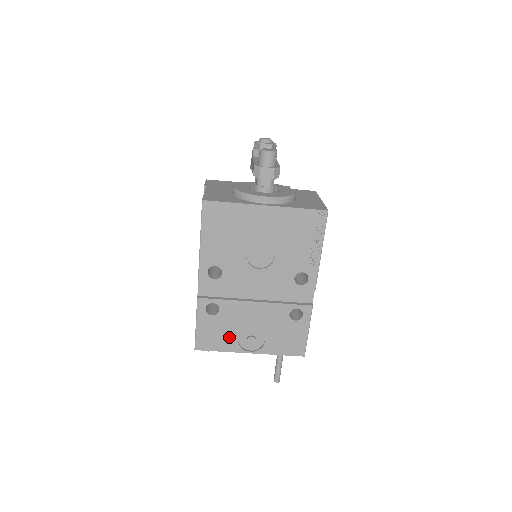
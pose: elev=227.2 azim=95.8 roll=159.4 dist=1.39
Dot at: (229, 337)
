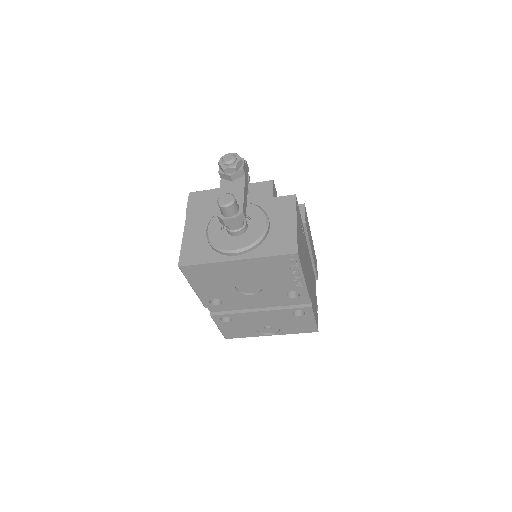
Dot at: (248, 330)
